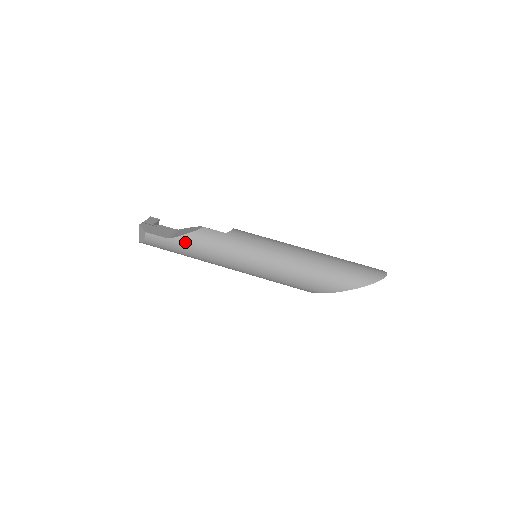
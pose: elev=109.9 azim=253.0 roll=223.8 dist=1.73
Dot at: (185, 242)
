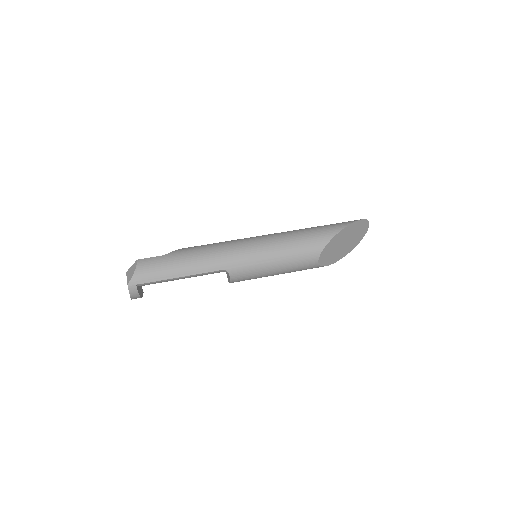
Dot at: (182, 251)
